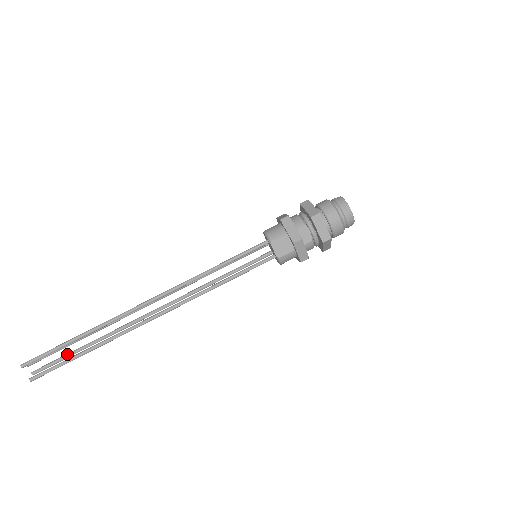
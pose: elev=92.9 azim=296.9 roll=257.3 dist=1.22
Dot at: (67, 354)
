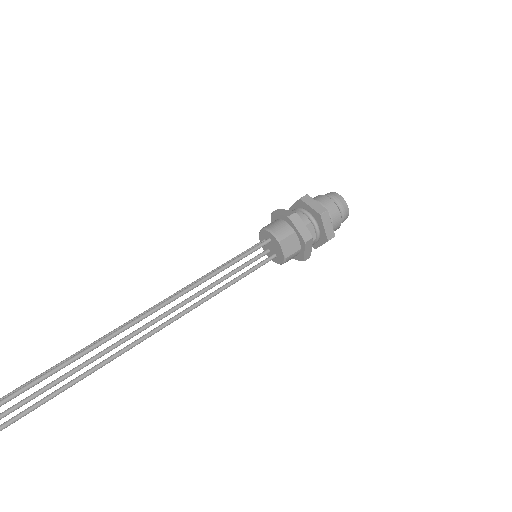
Dot at: (21, 402)
